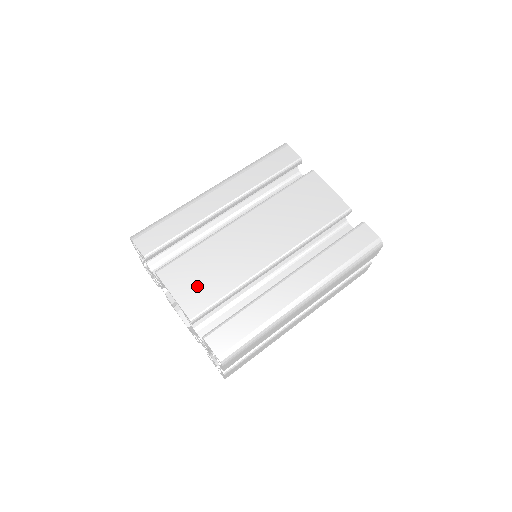
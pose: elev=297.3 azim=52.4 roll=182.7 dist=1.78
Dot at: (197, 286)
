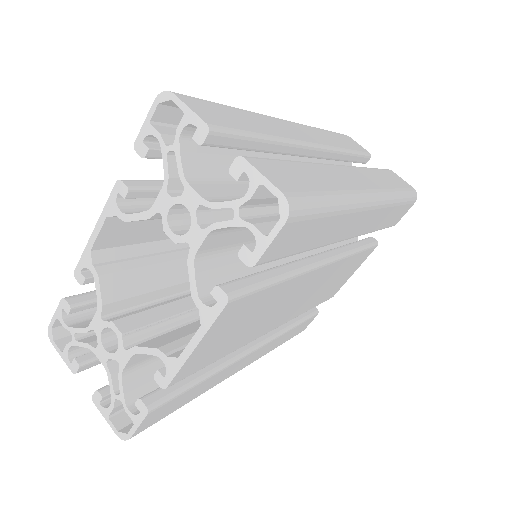
Dot at: occluded
